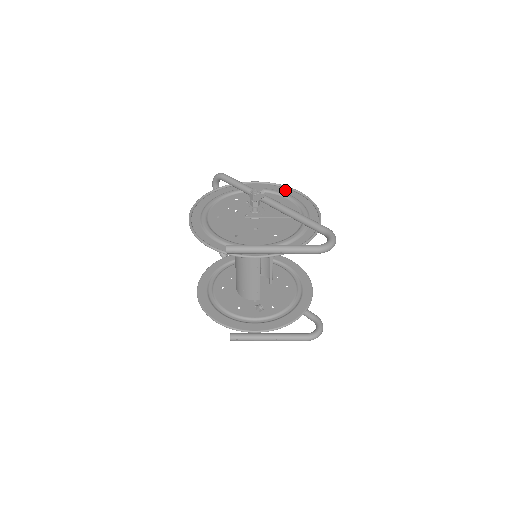
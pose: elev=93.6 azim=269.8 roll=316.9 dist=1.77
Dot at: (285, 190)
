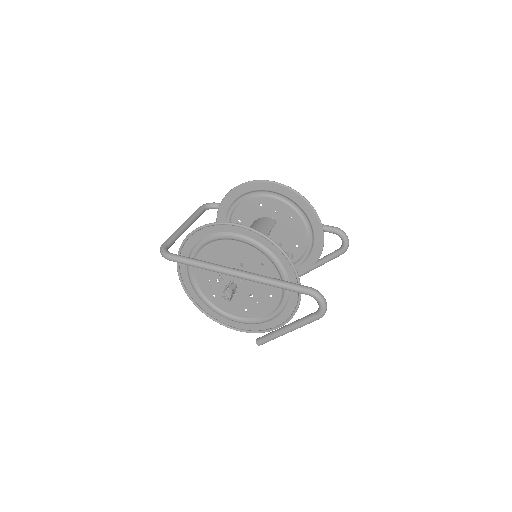
Dot at: (225, 228)
